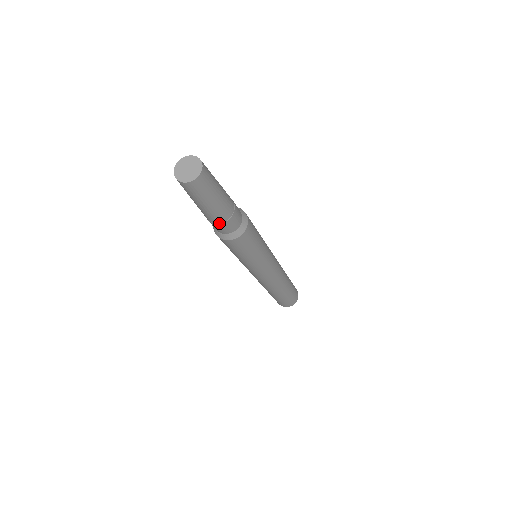
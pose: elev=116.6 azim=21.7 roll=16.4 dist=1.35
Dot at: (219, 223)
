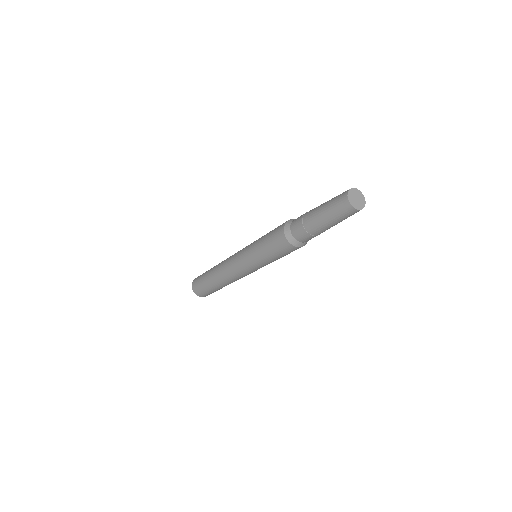
Dot at: (309, 233)
